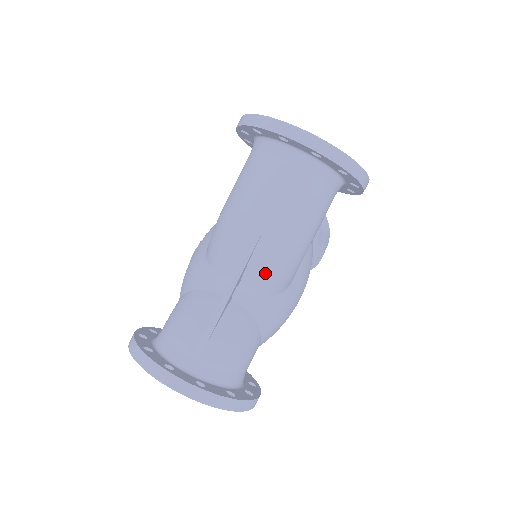
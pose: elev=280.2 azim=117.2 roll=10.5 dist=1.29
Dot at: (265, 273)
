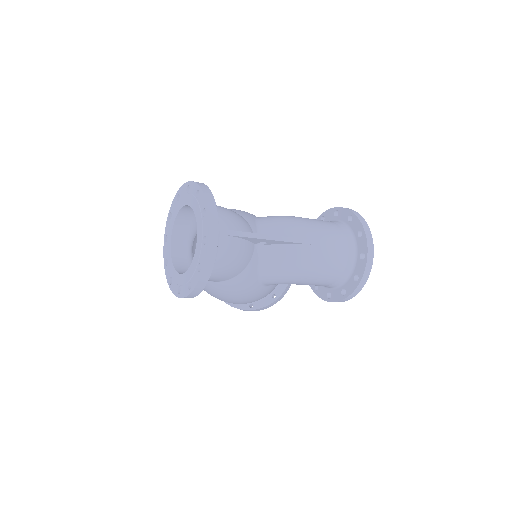
Dot at: (283, 258)
